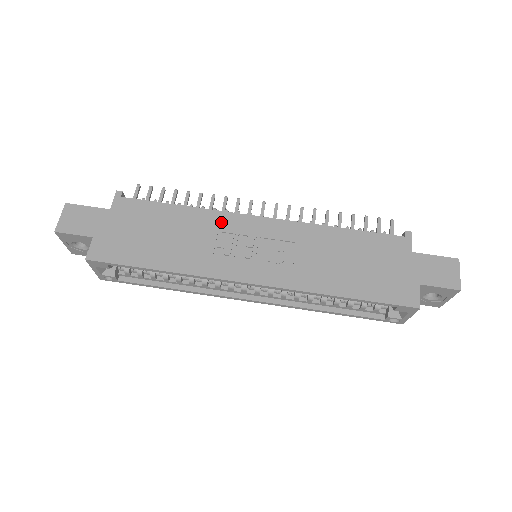
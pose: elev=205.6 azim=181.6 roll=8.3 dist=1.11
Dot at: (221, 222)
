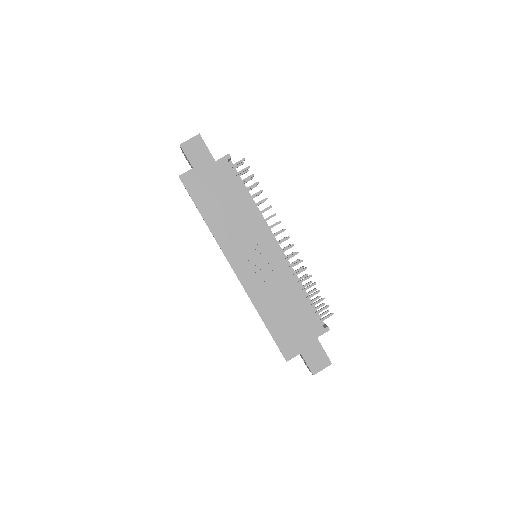
Dot at: (256, 227)
